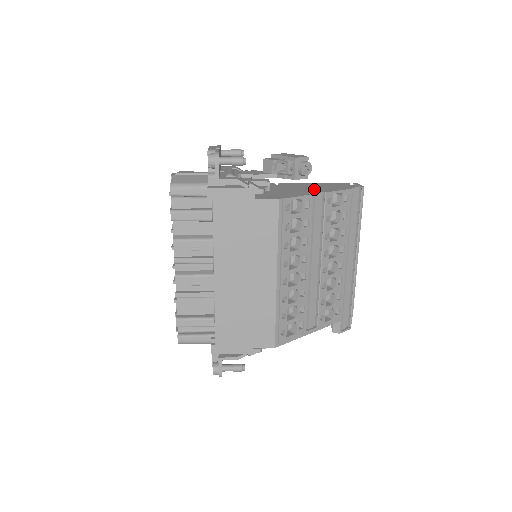
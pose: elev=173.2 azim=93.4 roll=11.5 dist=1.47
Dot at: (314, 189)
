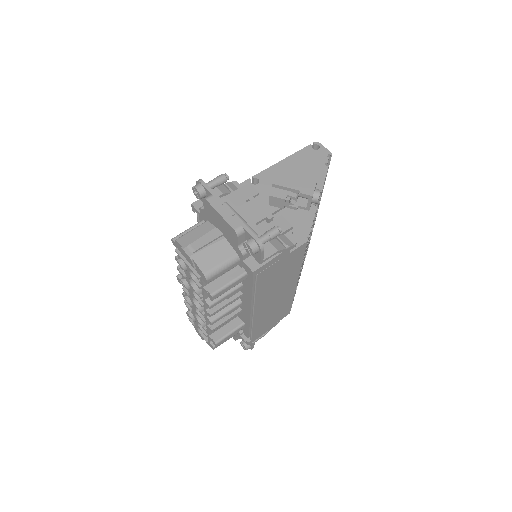
Dot at: occluded
